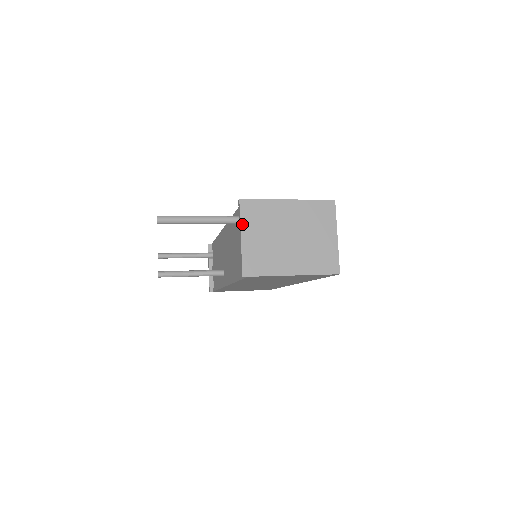
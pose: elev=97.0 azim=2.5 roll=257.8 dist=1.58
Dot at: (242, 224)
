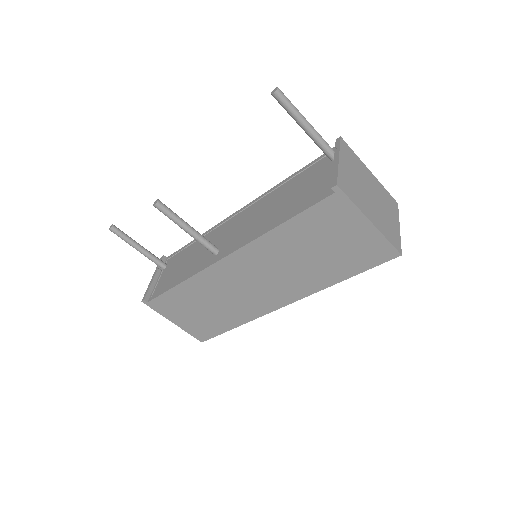
Dot at: (341, 152)
